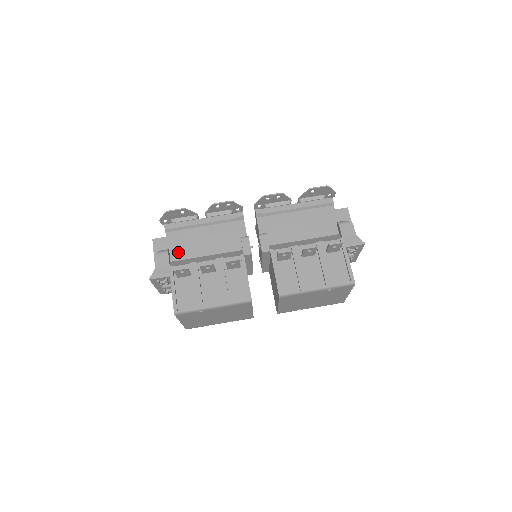
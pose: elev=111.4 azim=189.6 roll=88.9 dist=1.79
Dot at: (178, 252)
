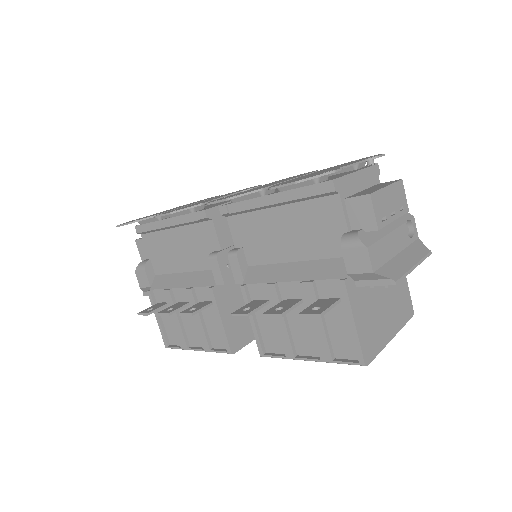
Dot at: (158, 263)
